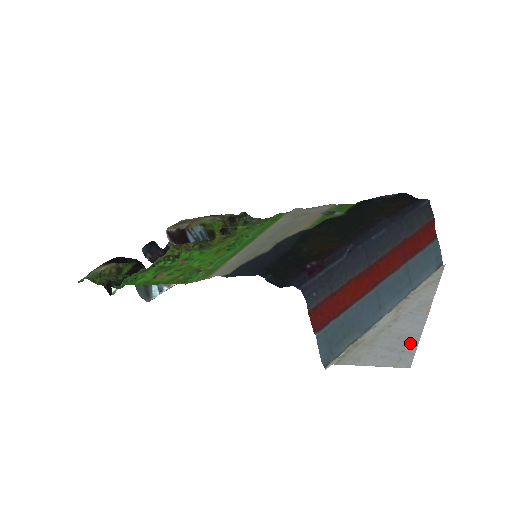
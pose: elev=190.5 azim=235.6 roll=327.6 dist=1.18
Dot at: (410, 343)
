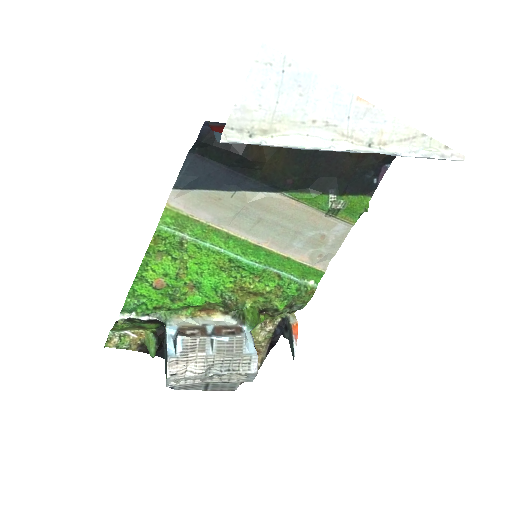
Dot at: (299, 75)
